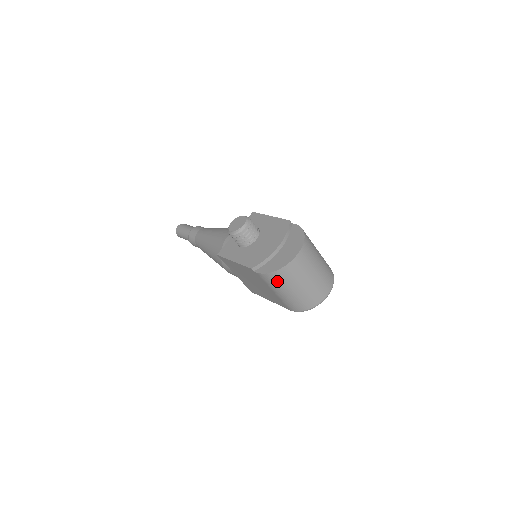
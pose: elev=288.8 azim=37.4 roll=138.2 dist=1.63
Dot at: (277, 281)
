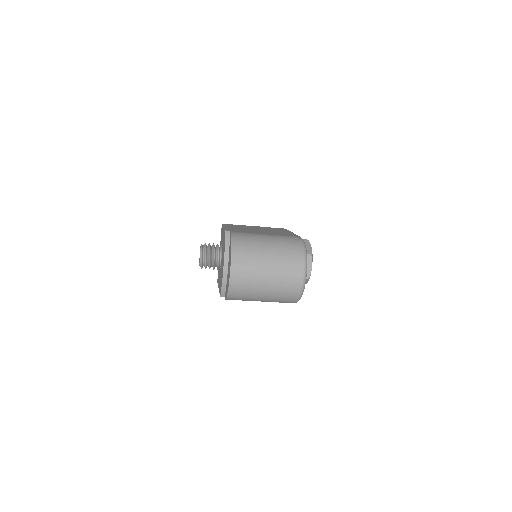
Dot at: (241, 299)
